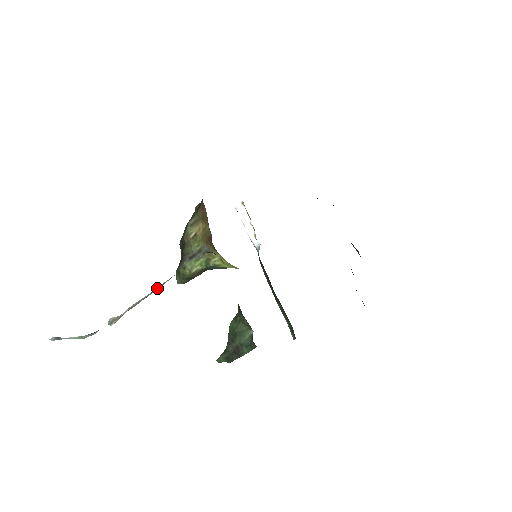
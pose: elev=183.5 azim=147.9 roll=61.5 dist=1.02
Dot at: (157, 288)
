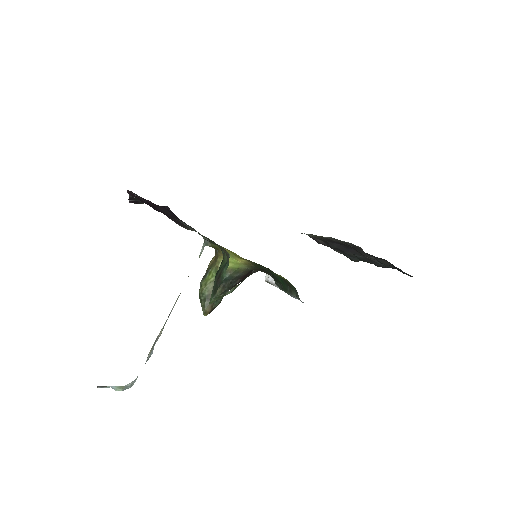
Dot at: (177, 299)
